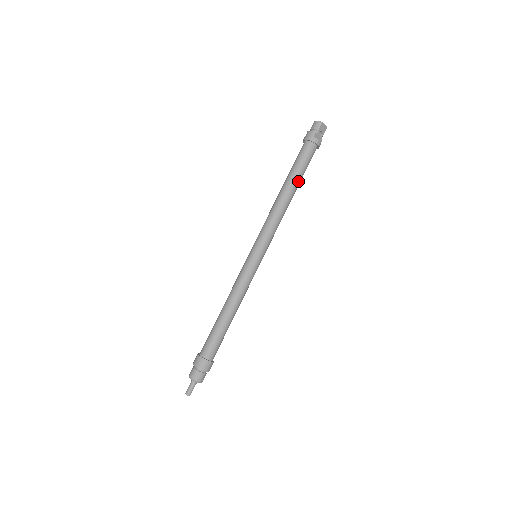
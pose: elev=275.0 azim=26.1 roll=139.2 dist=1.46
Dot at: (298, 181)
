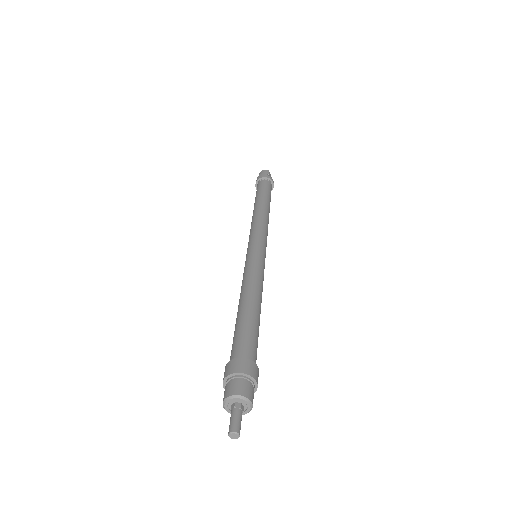
Dot at: (269, 202)
